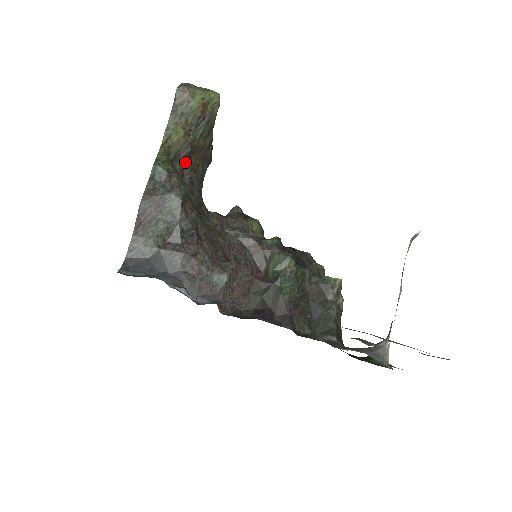
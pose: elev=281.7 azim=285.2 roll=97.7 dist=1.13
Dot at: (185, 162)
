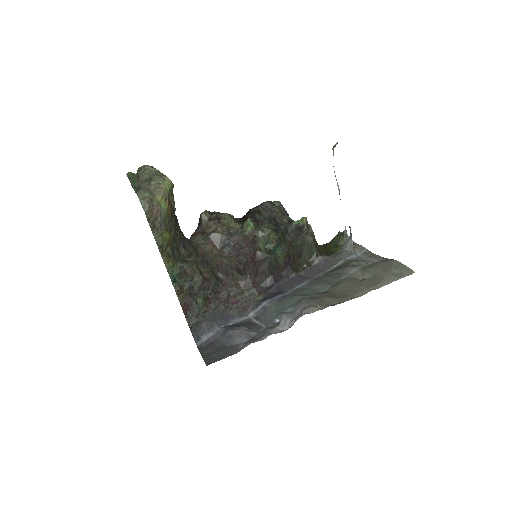
Dot at: (175, 243)
